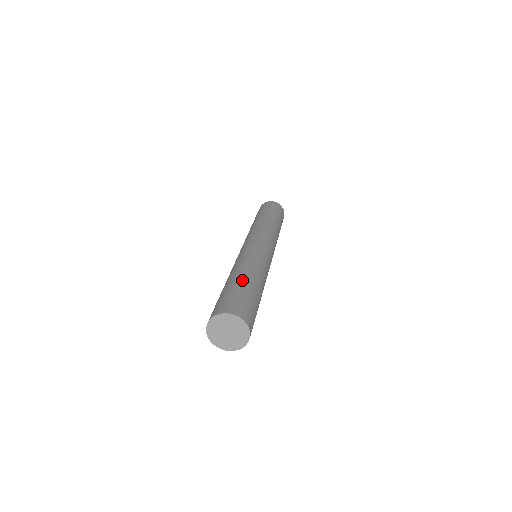
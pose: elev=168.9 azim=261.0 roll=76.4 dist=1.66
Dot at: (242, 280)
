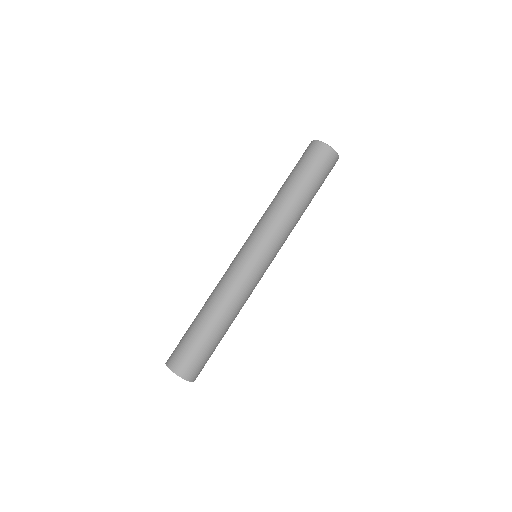
Dot at: (202, 325)
